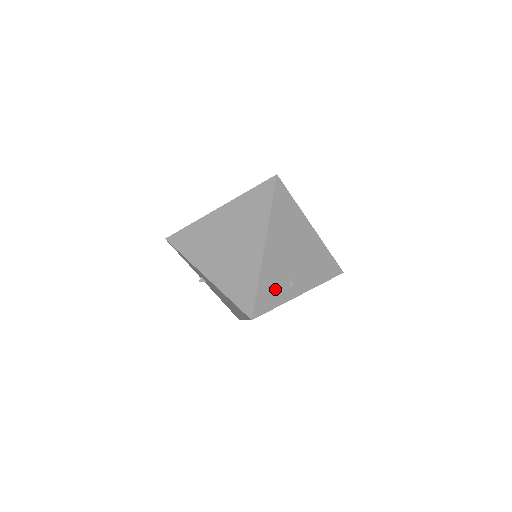
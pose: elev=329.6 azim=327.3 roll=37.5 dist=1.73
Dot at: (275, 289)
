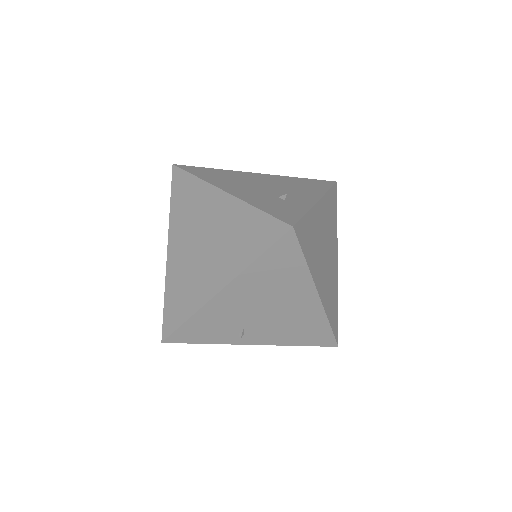
Dot at: (213, 330)
